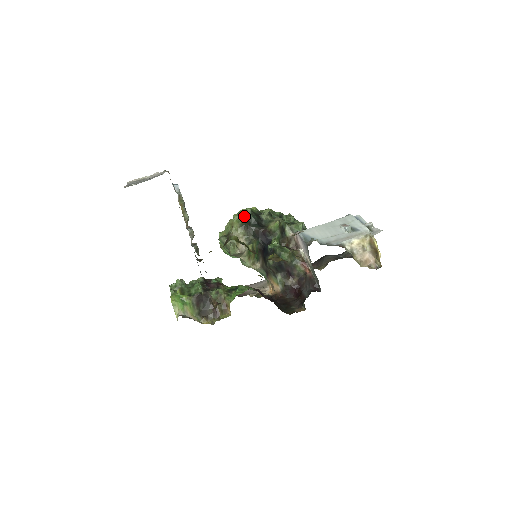
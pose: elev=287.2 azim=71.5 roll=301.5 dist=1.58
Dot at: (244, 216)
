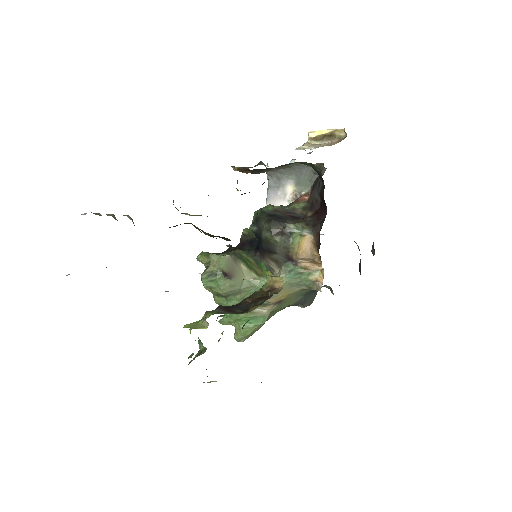
Dot at: occluded
